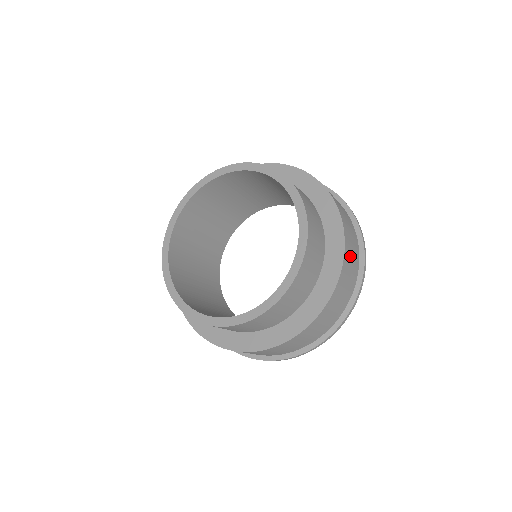
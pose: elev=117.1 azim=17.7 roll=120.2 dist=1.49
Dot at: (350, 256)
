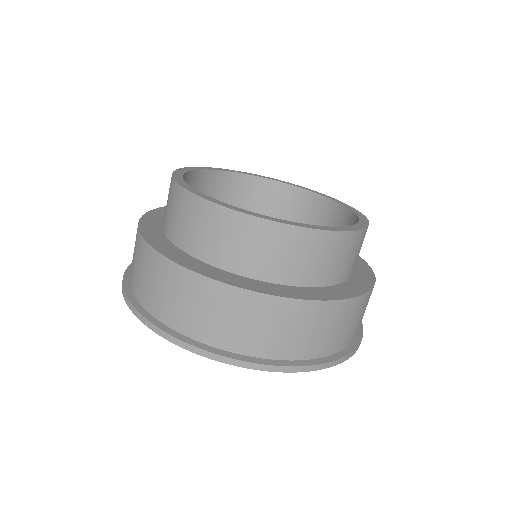
Dot at: (335, 322)
